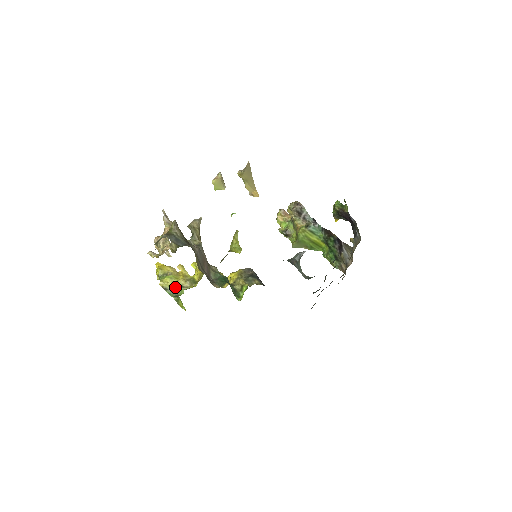
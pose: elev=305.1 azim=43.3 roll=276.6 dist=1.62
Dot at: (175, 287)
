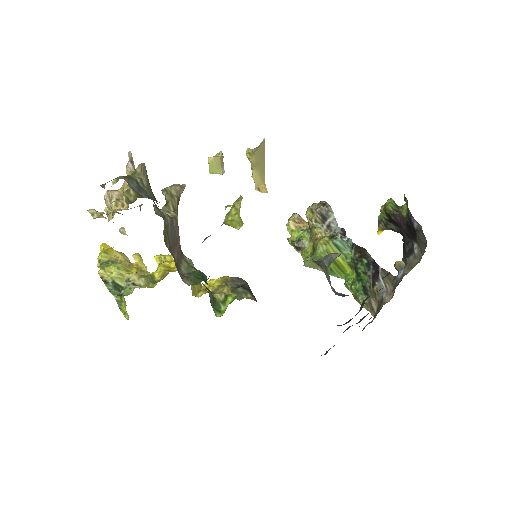
Dot at: (121, 282)
